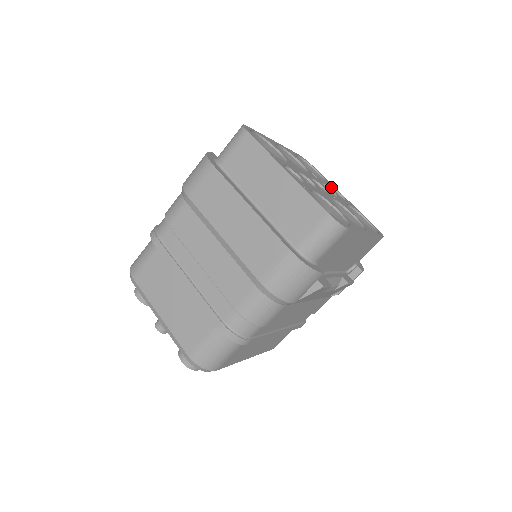
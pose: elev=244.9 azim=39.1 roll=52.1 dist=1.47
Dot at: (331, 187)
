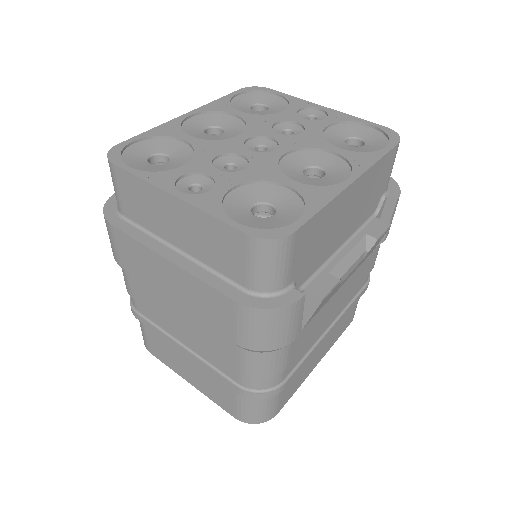
Dot at: (295, 113)
